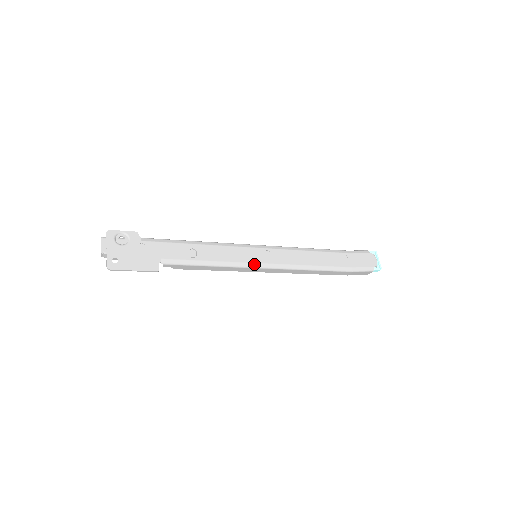
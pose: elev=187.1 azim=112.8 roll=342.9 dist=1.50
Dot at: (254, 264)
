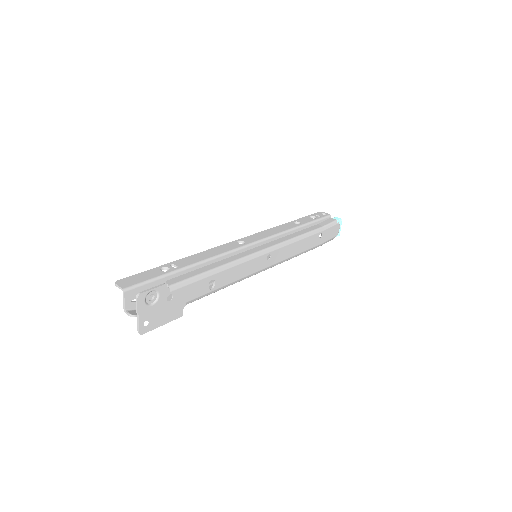
Dot at: (256, 273)
